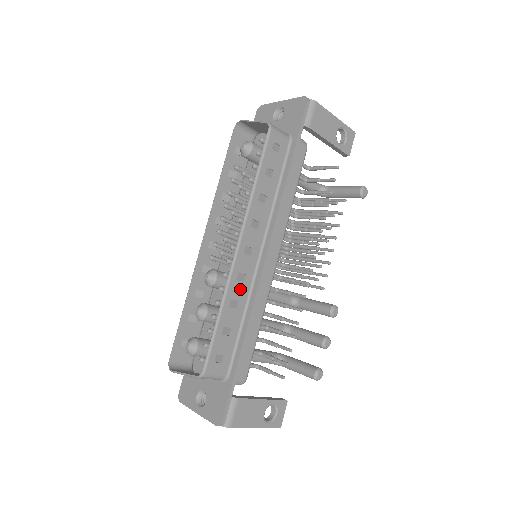
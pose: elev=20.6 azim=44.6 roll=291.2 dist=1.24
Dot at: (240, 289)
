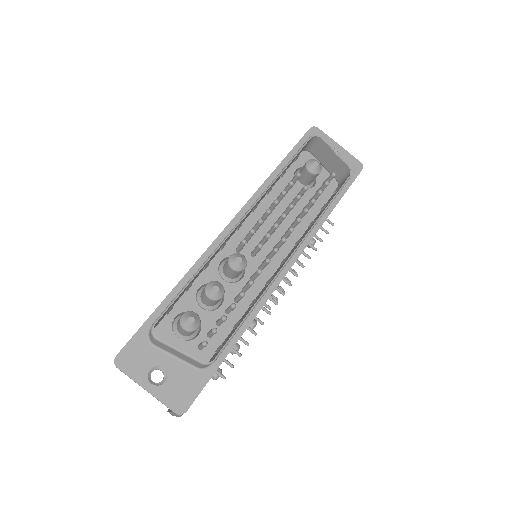
Dot at: occluded
